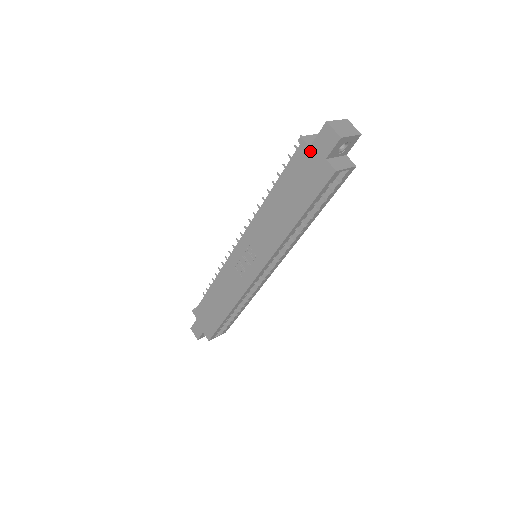
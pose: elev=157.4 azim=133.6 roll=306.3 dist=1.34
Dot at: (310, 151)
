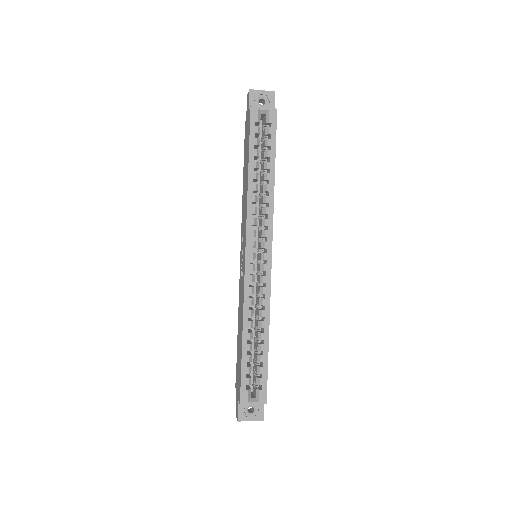
Dot at: (246, 121)
